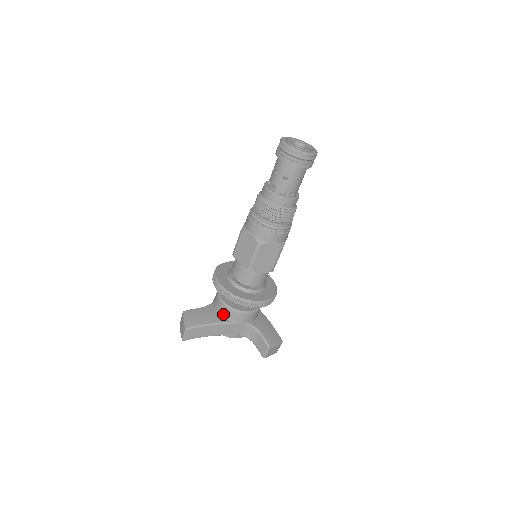
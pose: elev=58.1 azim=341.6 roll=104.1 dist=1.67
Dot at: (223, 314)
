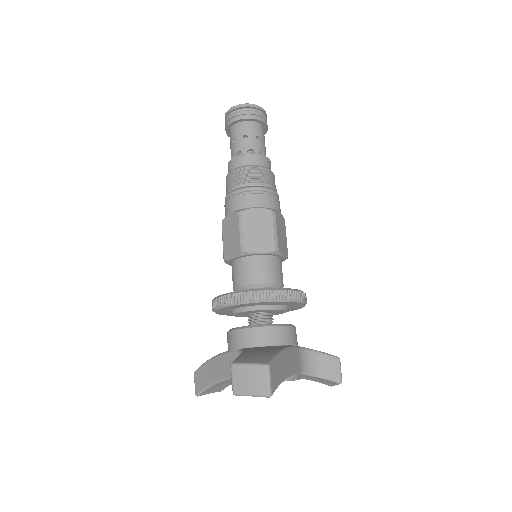
Dot at: (274, 341)
